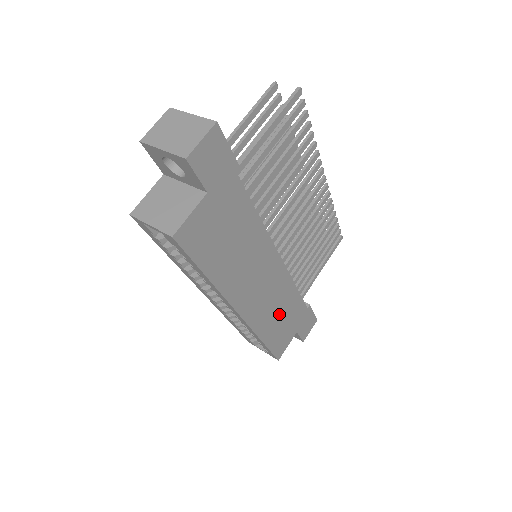
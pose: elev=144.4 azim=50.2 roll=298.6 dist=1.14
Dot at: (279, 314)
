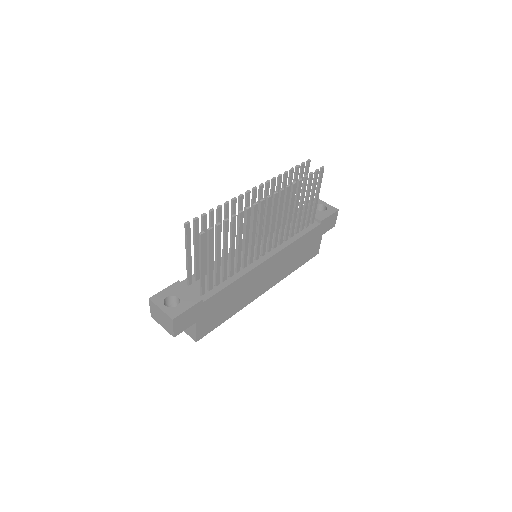
Dot at: (296, 256)
